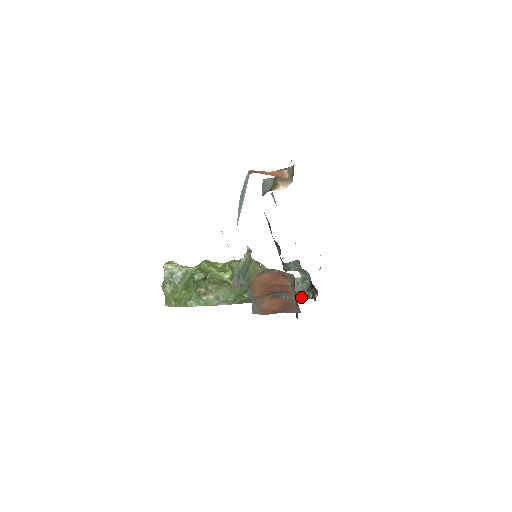
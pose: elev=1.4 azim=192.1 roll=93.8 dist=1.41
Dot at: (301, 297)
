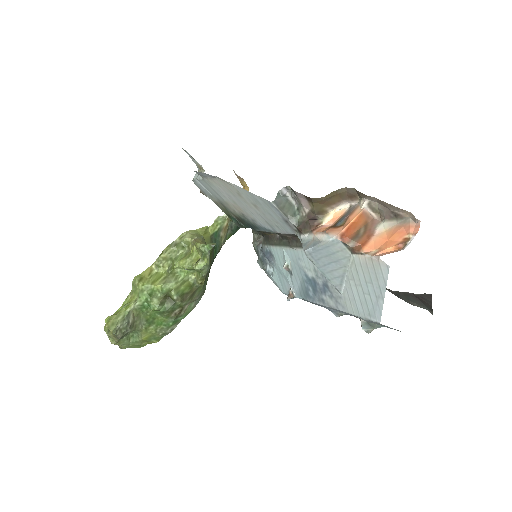
Dot at: occluded
